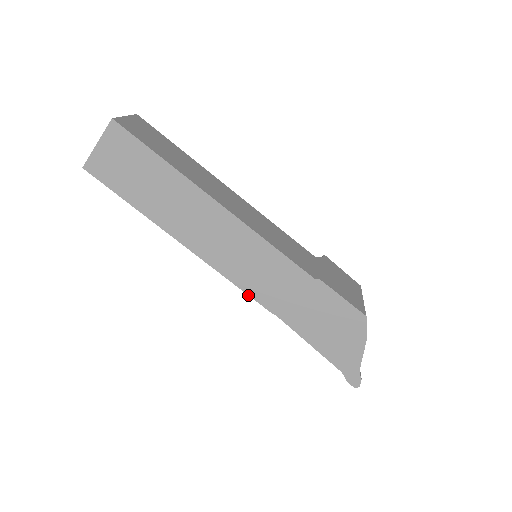
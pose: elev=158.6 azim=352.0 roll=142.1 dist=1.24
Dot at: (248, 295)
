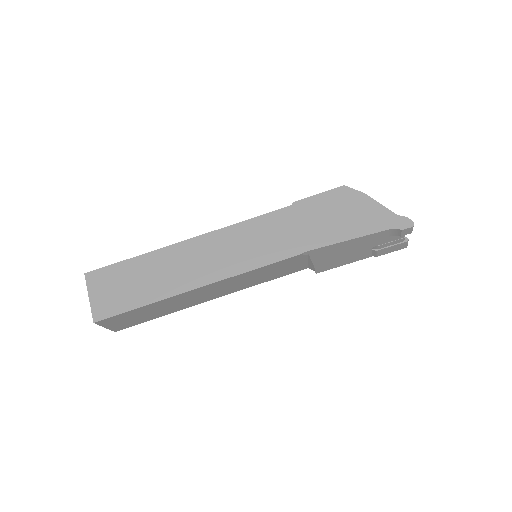
Dot at: (274, 263)
